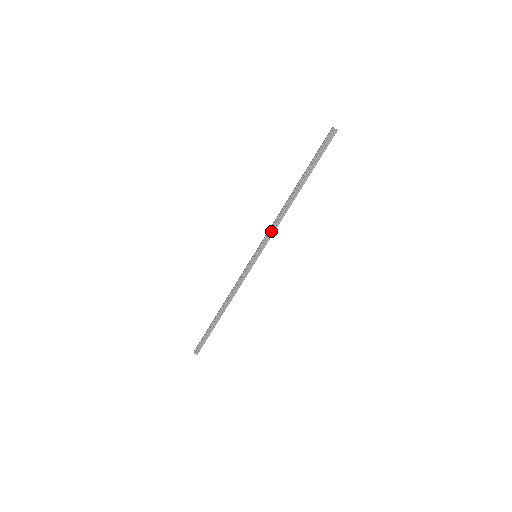
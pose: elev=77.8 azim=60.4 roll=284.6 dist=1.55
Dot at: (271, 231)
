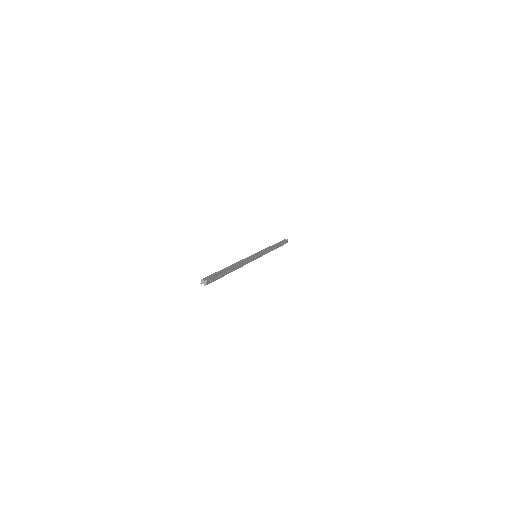
Dot at: occluded
